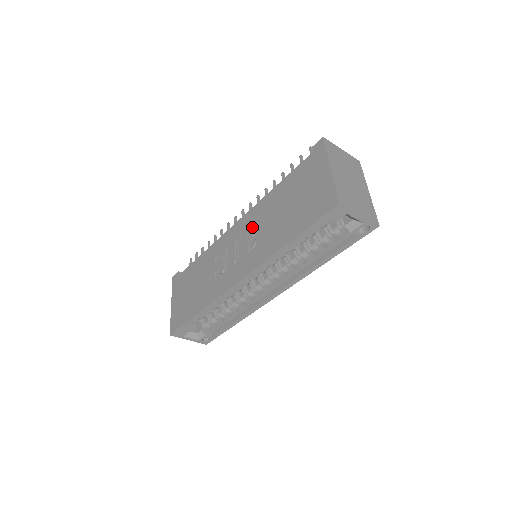
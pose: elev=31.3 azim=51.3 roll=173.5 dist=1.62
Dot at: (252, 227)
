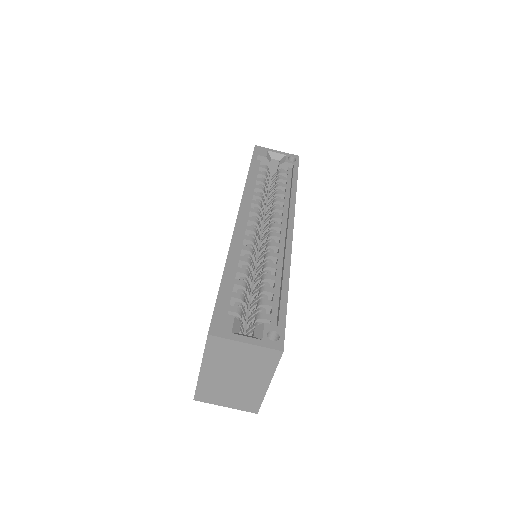
Dot at: occluded
